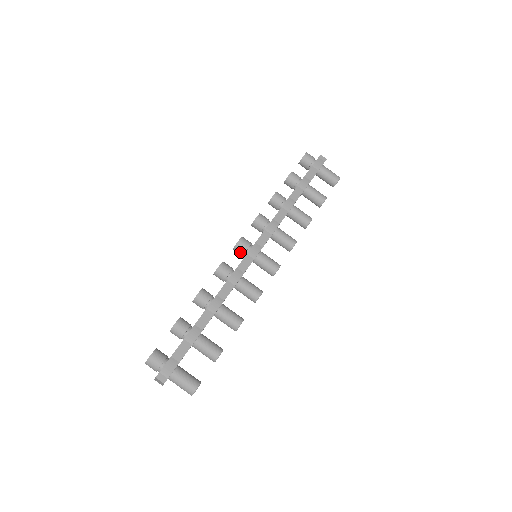
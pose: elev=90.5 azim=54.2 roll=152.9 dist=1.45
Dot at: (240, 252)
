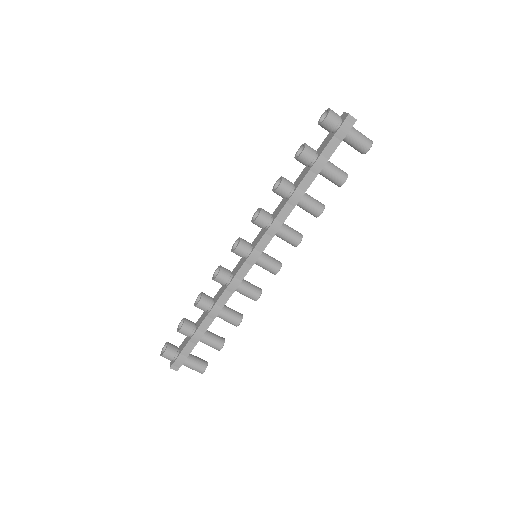
Dot at: (238, 255)
